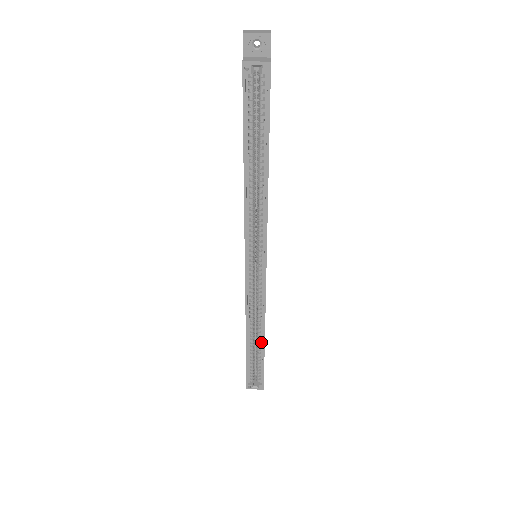
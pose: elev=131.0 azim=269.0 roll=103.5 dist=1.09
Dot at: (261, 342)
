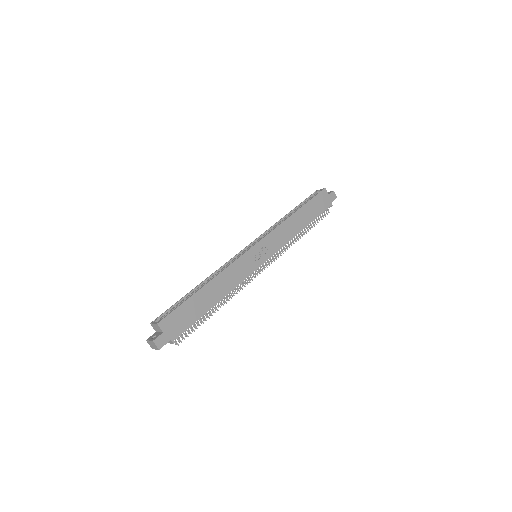
Dot at: (202, 289)
